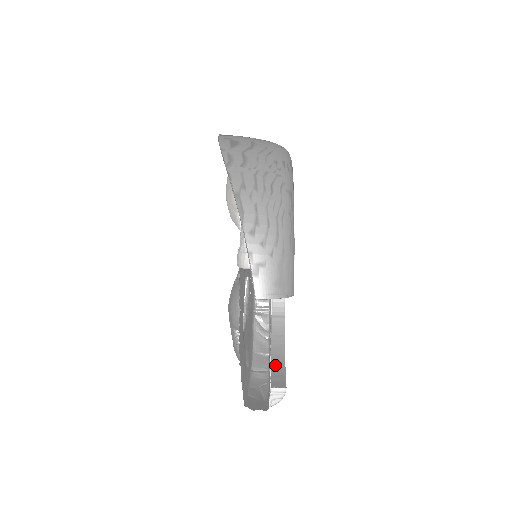
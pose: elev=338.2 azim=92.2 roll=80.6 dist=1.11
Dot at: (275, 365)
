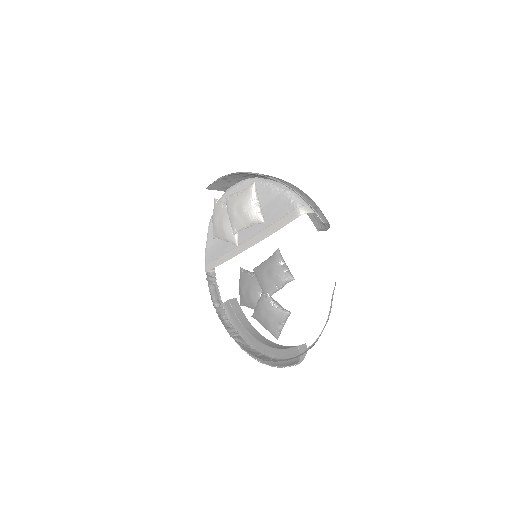
Dot at: (279, 347)
